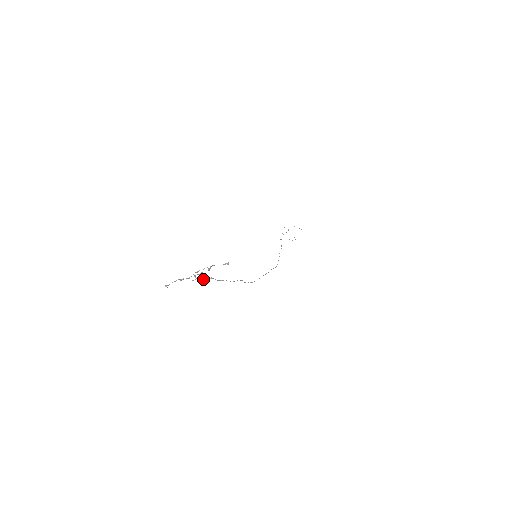
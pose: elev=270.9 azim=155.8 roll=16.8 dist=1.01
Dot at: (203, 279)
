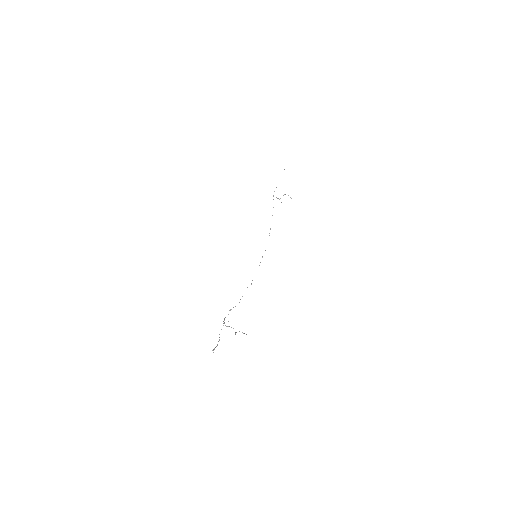
Dot at: occluded
